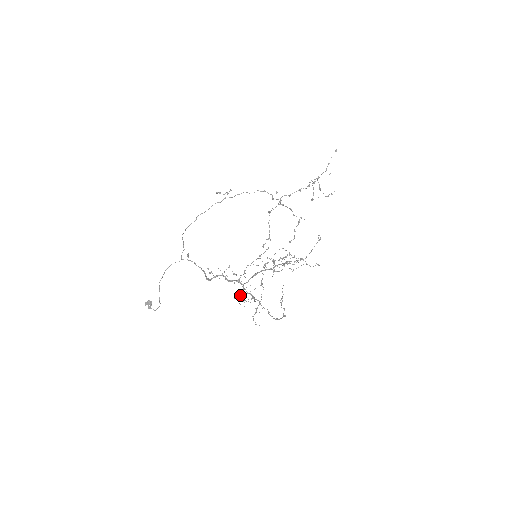
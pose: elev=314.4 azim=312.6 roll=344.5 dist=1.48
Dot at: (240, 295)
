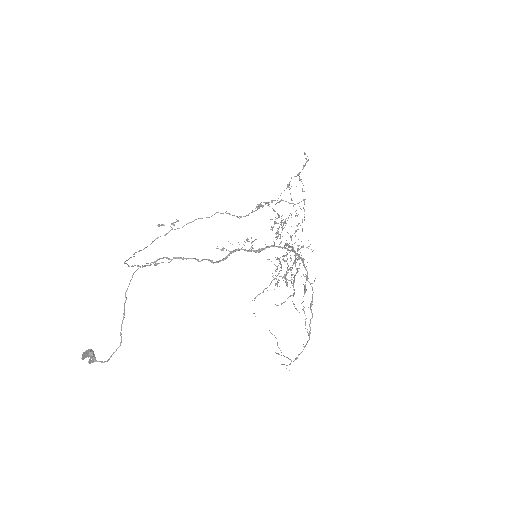
Dot at: (284, 260)
